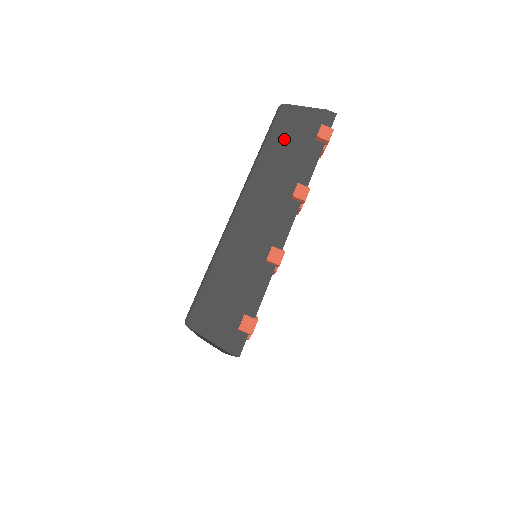
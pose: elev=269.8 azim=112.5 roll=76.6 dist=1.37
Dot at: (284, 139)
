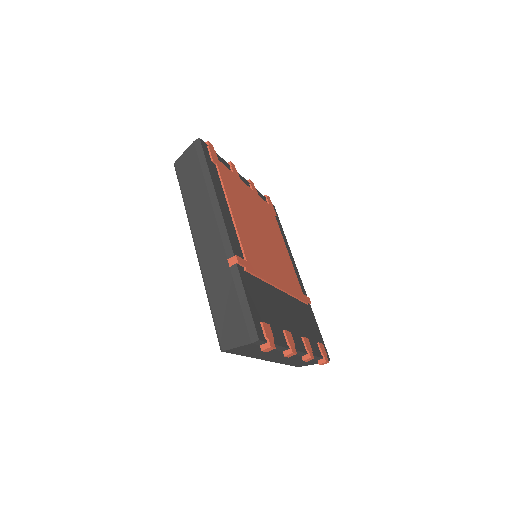
Dot at: (248, 353)
